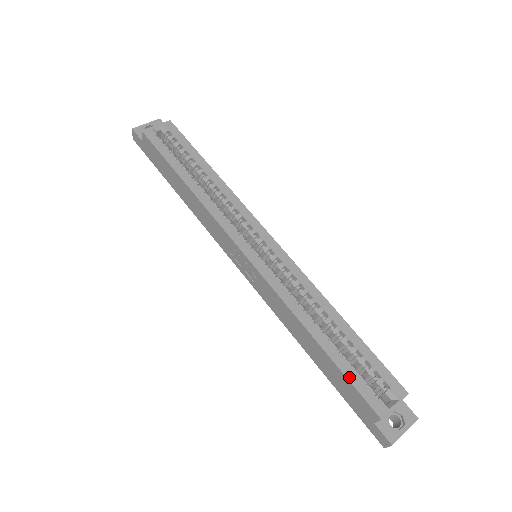
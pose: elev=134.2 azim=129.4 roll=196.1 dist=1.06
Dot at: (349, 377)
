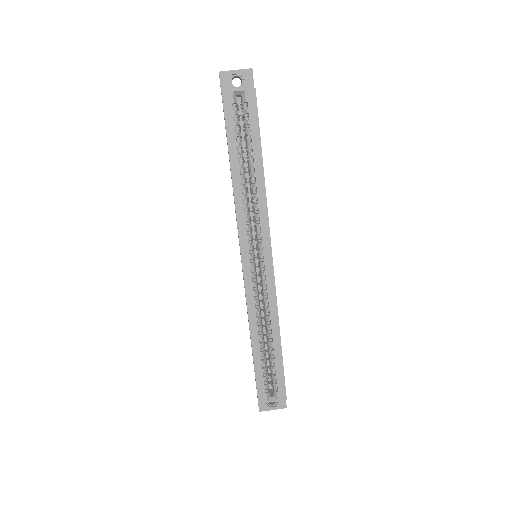
Dot at: (257, 374)
